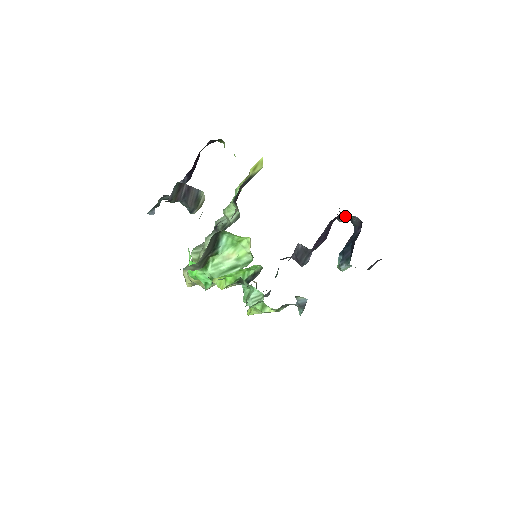
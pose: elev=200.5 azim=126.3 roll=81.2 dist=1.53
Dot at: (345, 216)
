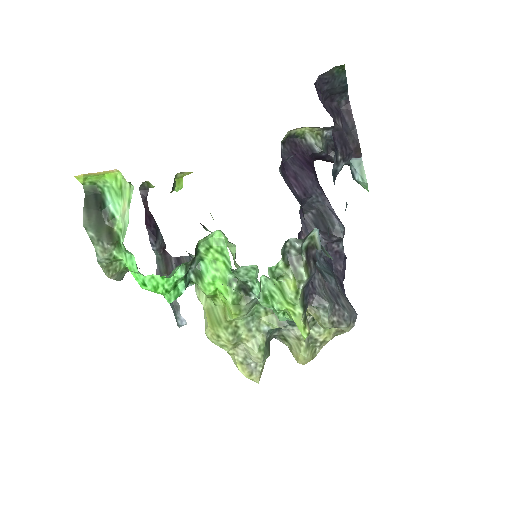
Dot at: (310, 140)
